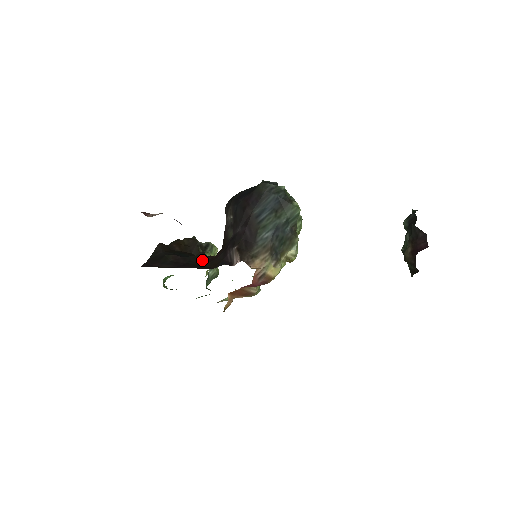
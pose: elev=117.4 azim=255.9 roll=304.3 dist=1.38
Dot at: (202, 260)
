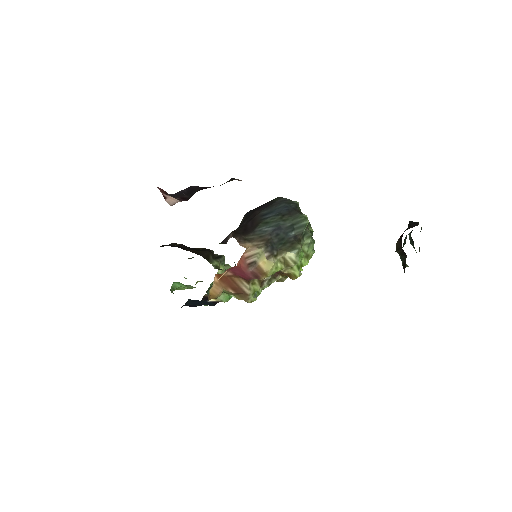
Dot at: occluded
